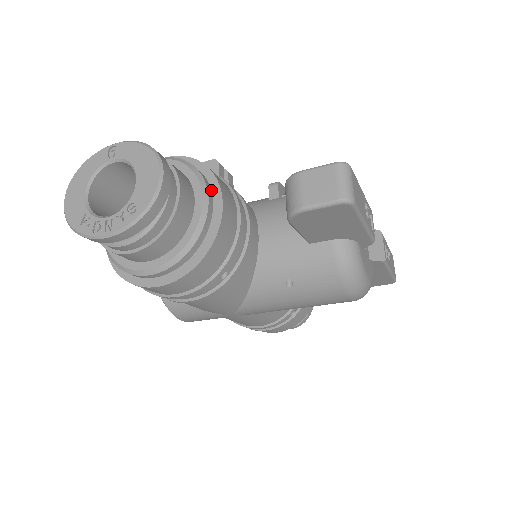
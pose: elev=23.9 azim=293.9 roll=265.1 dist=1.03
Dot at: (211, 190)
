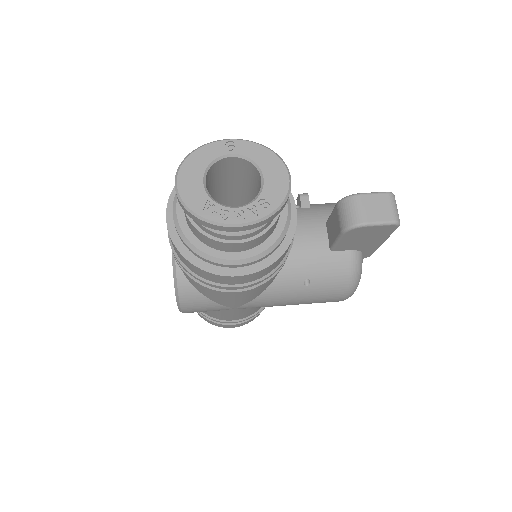
Dot at: occluded
